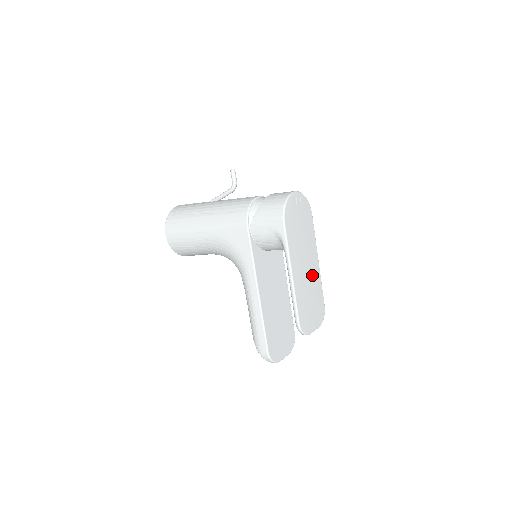
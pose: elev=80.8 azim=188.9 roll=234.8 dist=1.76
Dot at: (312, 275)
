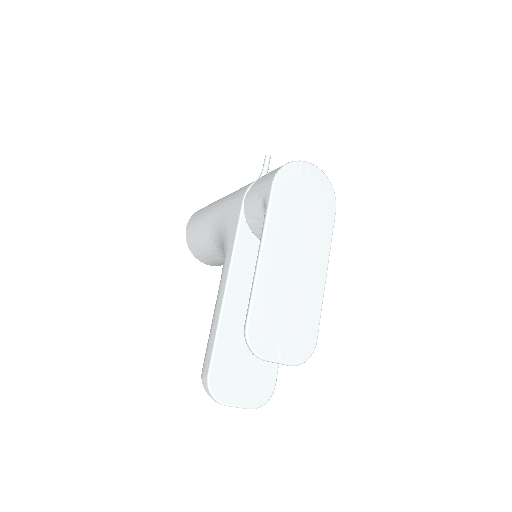
Dot at: (304, 282)
